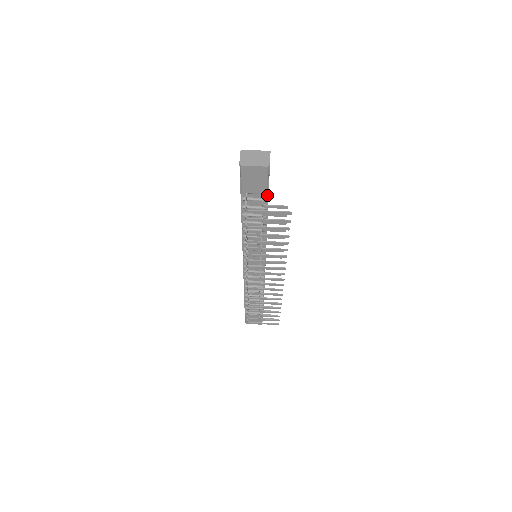
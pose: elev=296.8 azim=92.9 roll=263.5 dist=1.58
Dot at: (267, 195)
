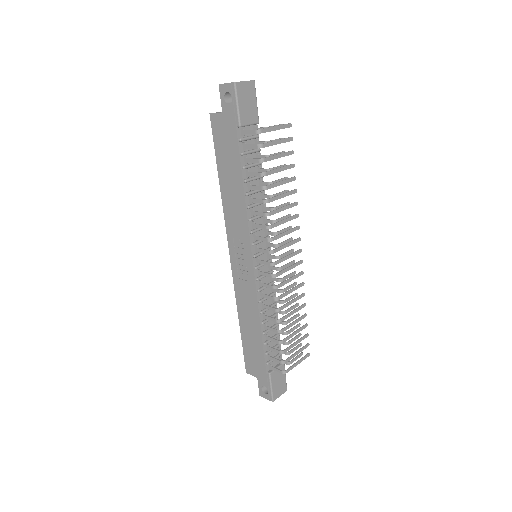
Dot at: occluded
